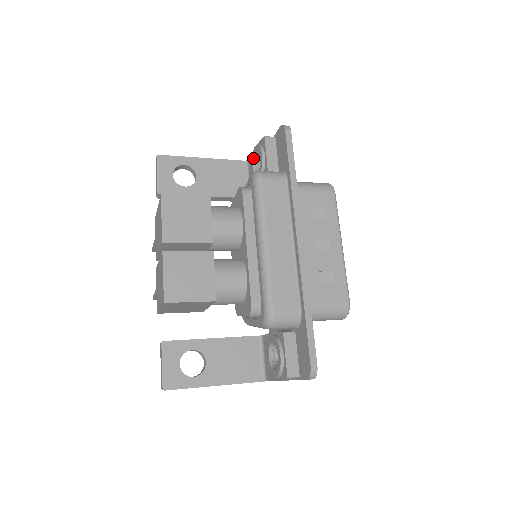
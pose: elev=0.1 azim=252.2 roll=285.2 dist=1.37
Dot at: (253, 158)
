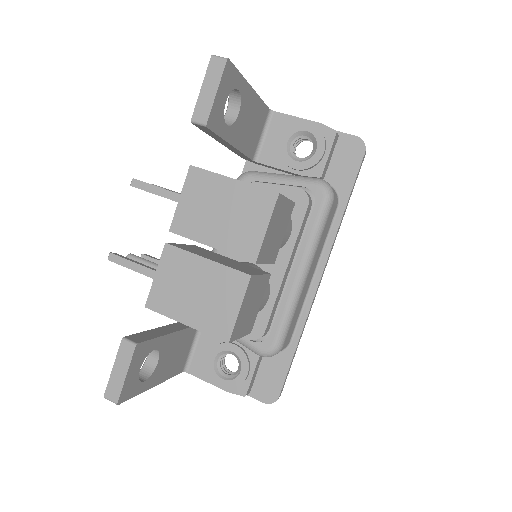
Dot at: (298, 131)
